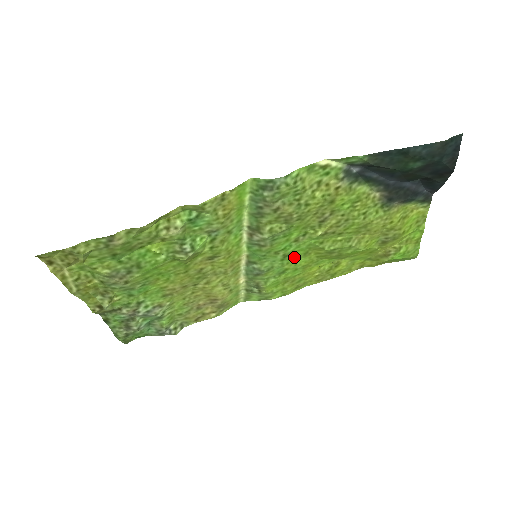
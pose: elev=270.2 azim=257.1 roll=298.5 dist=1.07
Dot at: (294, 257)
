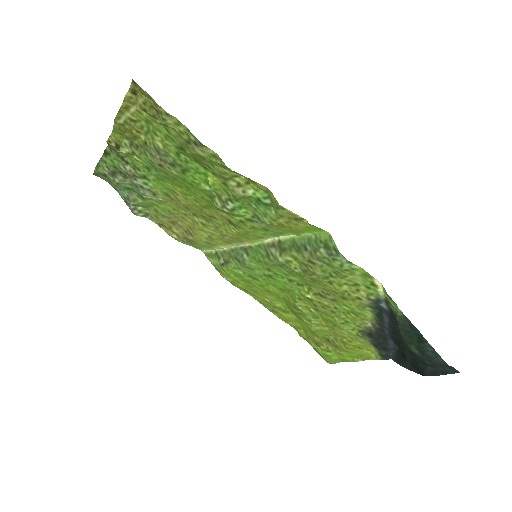
Dot at: (273, 282)
